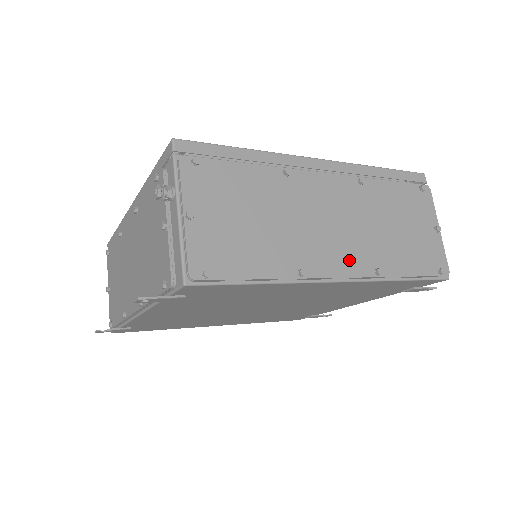
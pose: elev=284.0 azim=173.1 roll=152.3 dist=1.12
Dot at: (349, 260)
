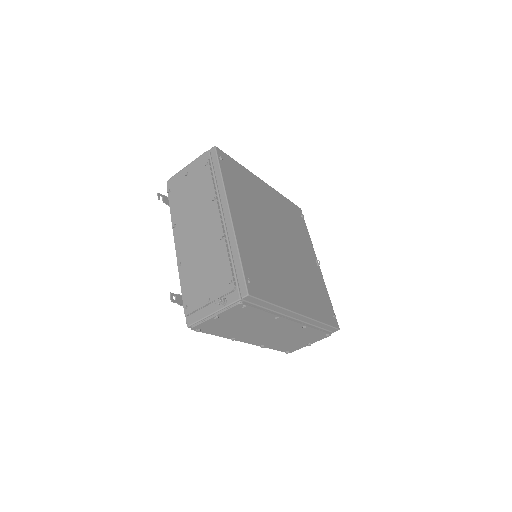
Dot at: (257, 341)
